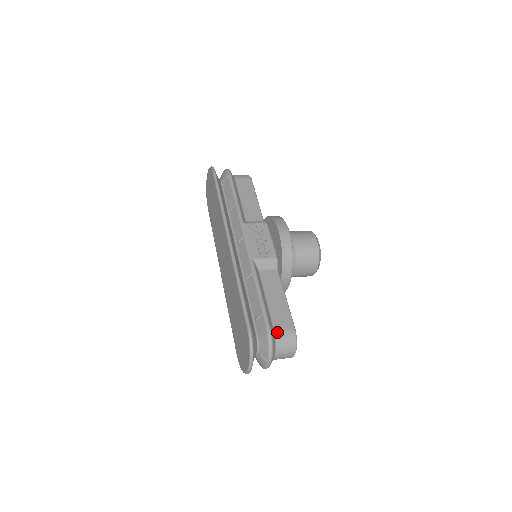
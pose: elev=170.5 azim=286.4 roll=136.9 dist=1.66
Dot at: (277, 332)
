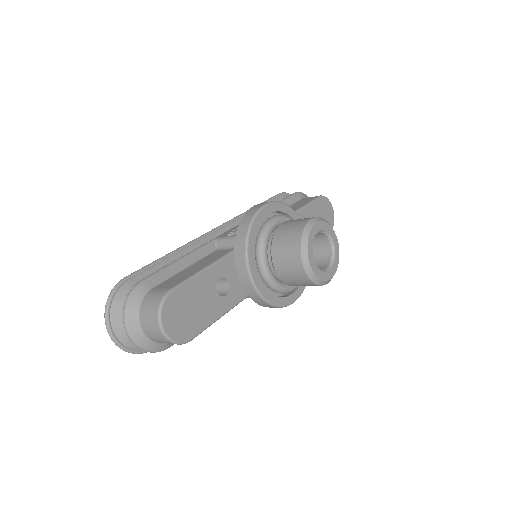
Dot at: (152, 291)
